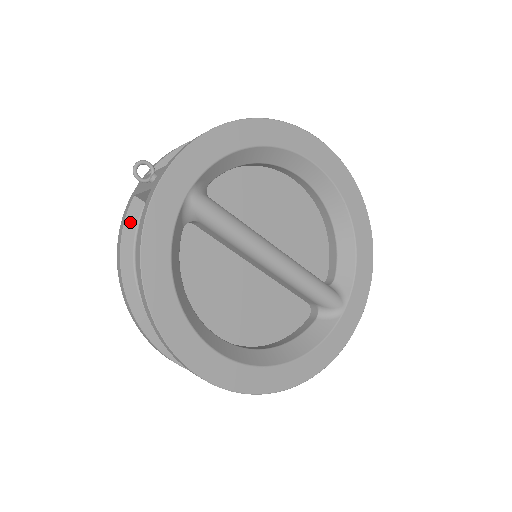
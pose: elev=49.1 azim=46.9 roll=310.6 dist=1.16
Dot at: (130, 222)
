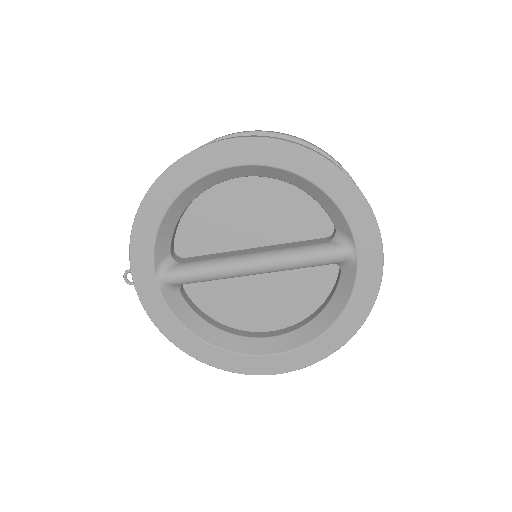
Dot at: occluded
